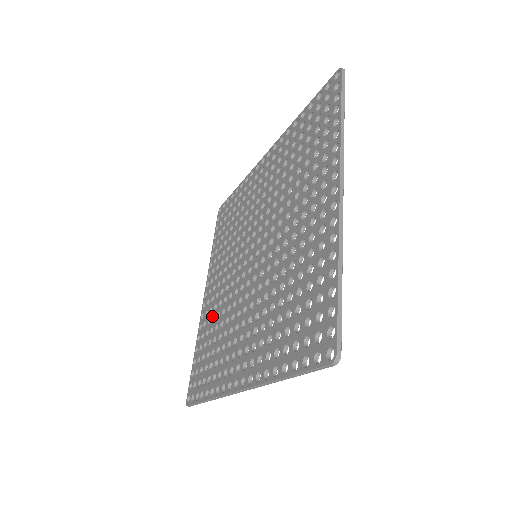
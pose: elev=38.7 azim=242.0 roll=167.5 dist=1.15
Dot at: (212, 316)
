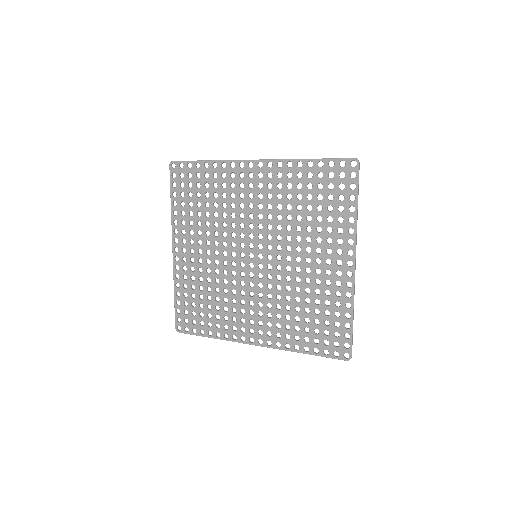
Dot at: (197, 276)
